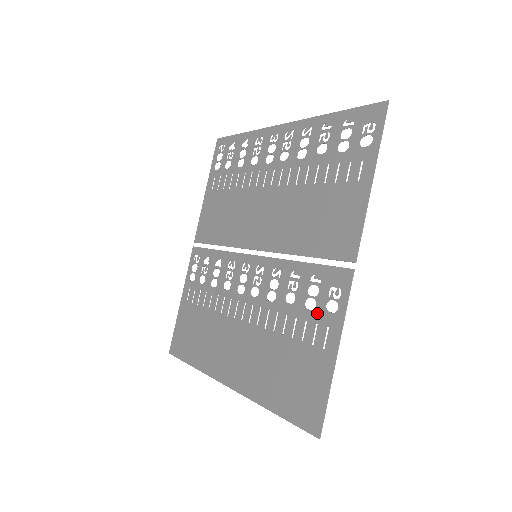
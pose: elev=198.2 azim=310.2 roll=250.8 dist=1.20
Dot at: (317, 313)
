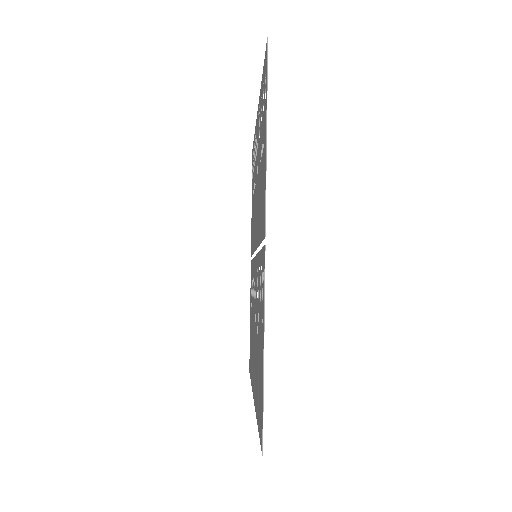
Dot at: (261, 305)
